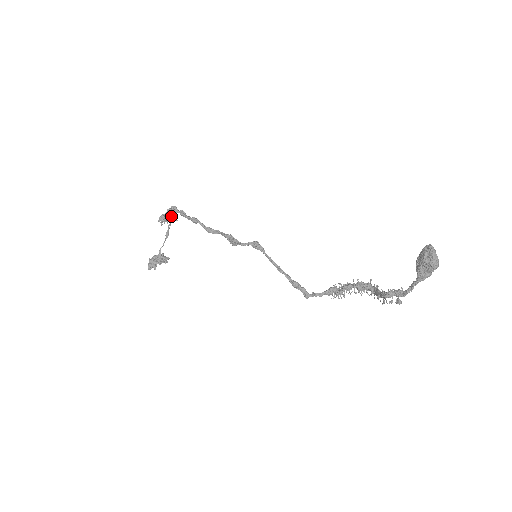
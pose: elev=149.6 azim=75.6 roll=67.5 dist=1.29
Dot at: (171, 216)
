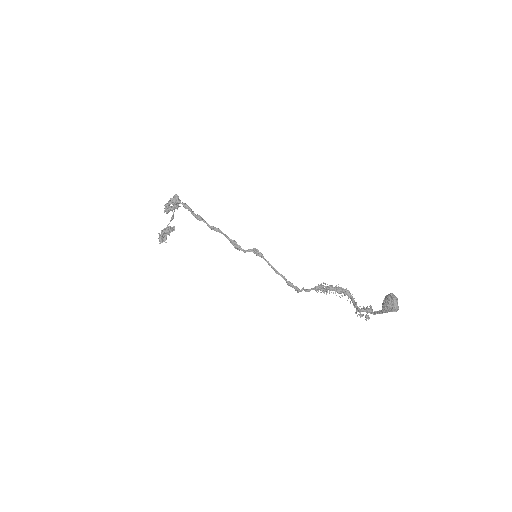
Dot at: (174, 205)
